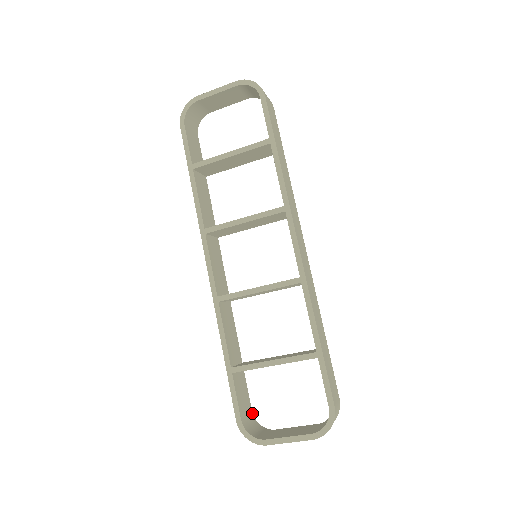
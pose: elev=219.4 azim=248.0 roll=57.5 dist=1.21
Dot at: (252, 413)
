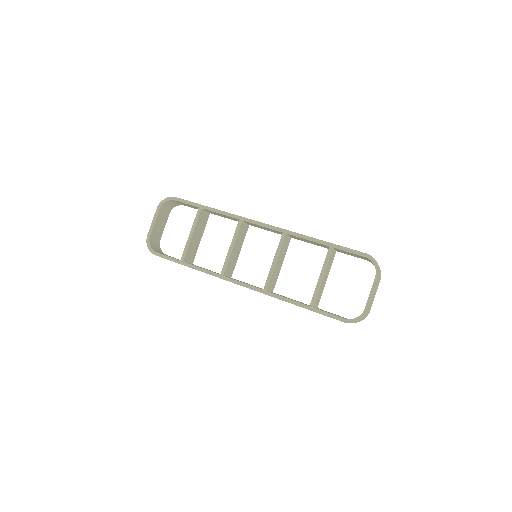
Dot at: occluded
